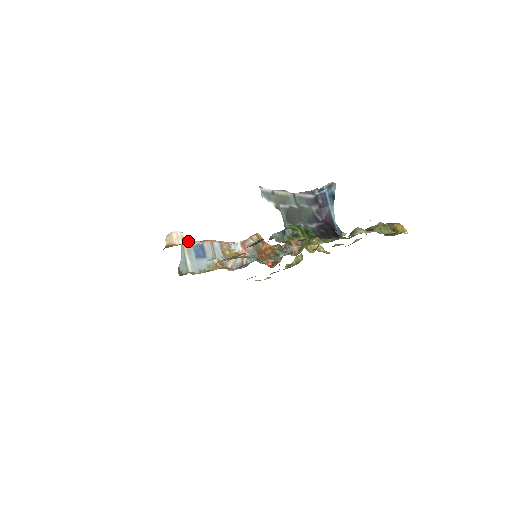
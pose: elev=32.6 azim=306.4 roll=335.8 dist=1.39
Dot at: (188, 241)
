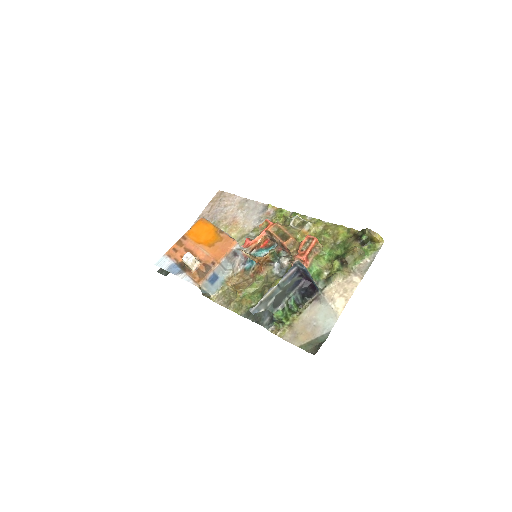
Dot at: (203, 280)
